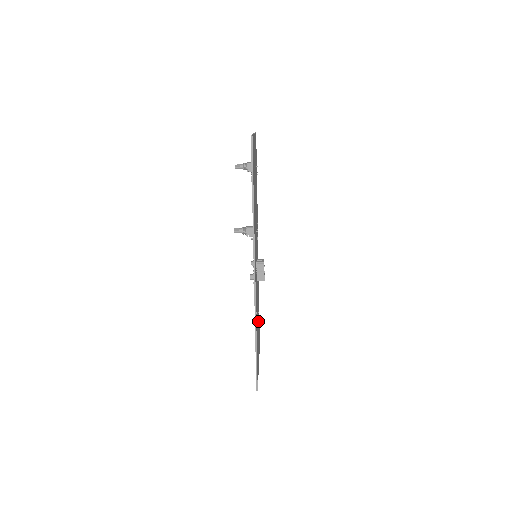
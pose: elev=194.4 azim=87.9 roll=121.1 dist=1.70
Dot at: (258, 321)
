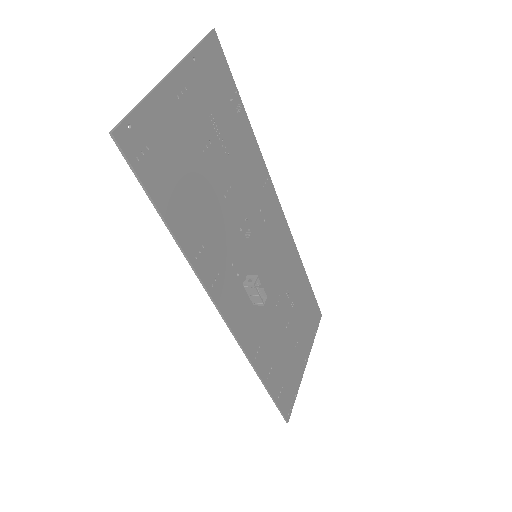
Dot at: (294, 318)
